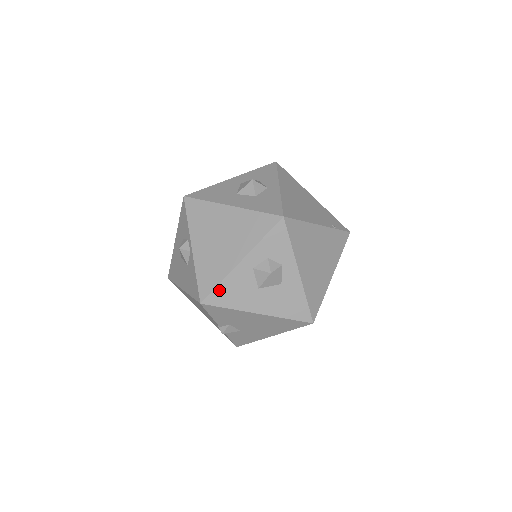
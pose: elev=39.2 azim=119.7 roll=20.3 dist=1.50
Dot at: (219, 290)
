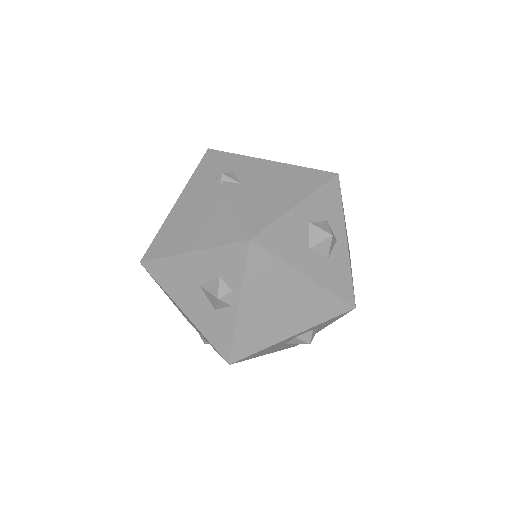
Dot at: (254, 354)
